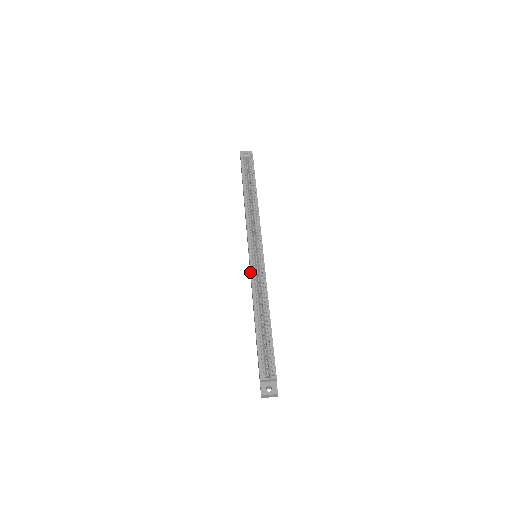
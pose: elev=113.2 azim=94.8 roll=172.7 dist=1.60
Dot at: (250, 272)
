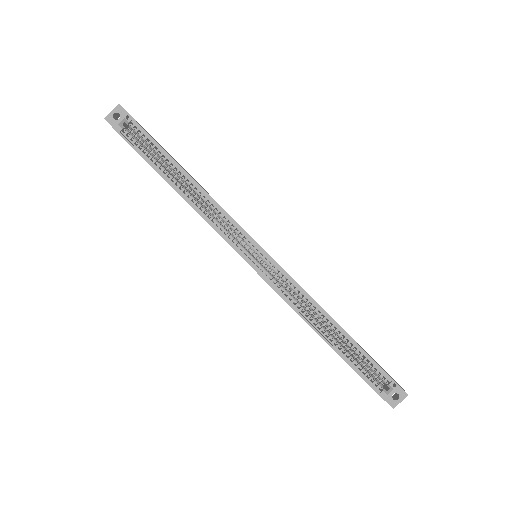
Dot at: (270, 286)
